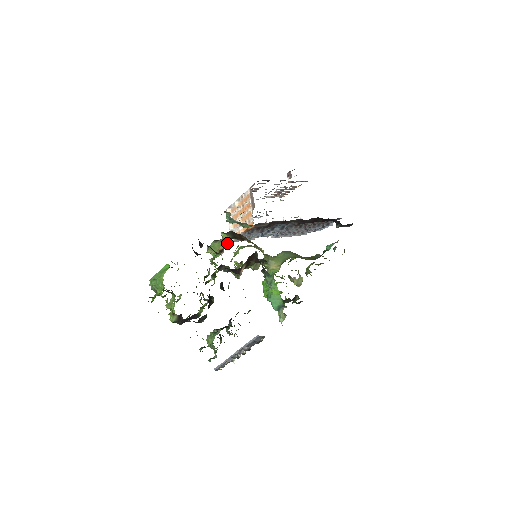
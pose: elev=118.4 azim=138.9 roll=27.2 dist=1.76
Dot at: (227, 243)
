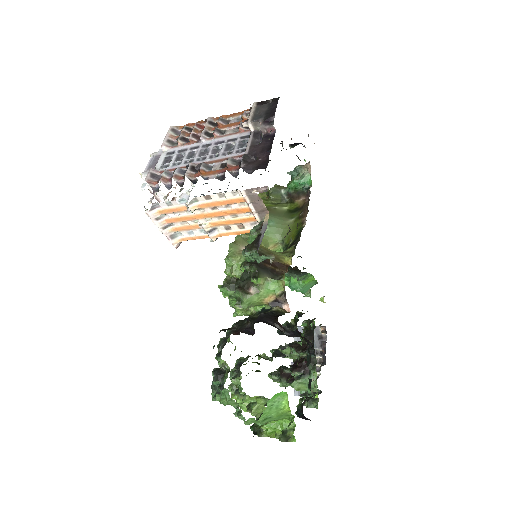
Dot at: (279, 290)
